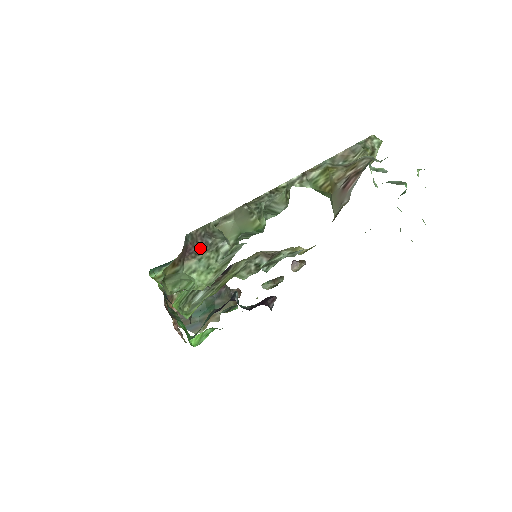
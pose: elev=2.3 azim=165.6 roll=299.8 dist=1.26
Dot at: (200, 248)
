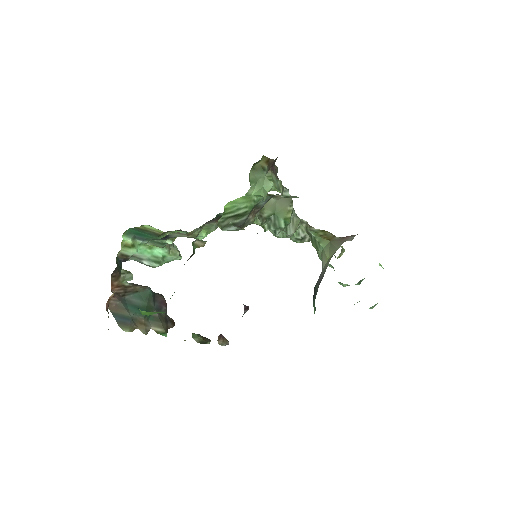
Dot at: (276, 176)
